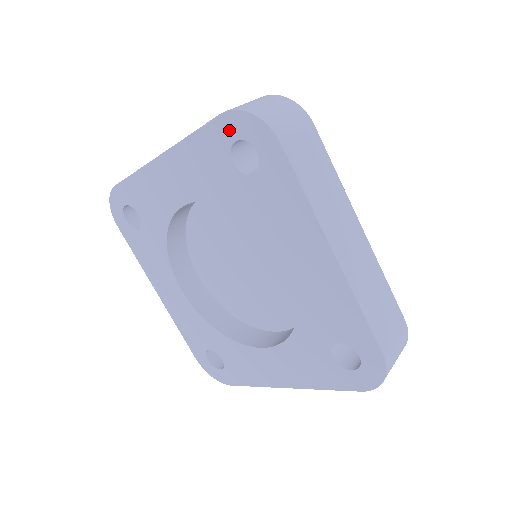
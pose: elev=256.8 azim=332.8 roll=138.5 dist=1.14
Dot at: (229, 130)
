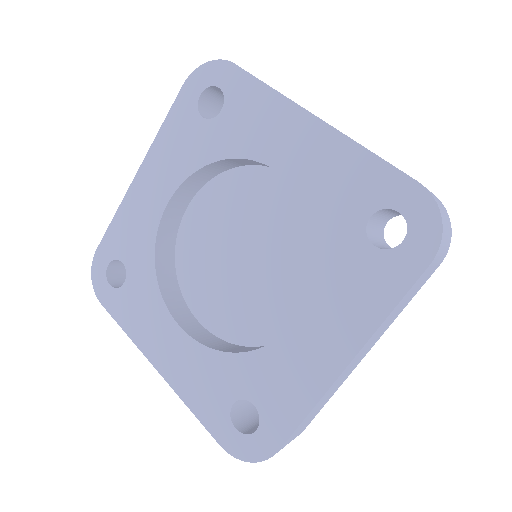
Dot at: (406, 199)
